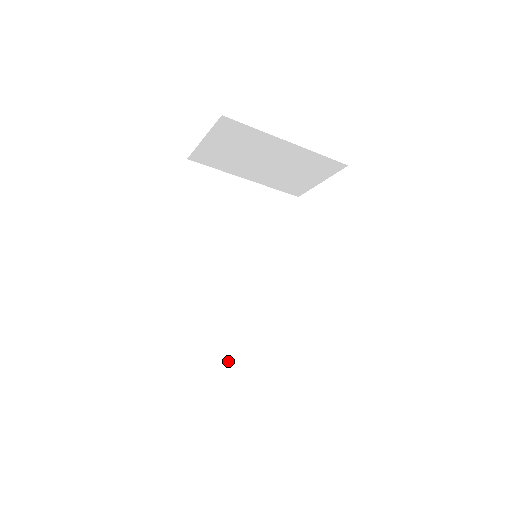
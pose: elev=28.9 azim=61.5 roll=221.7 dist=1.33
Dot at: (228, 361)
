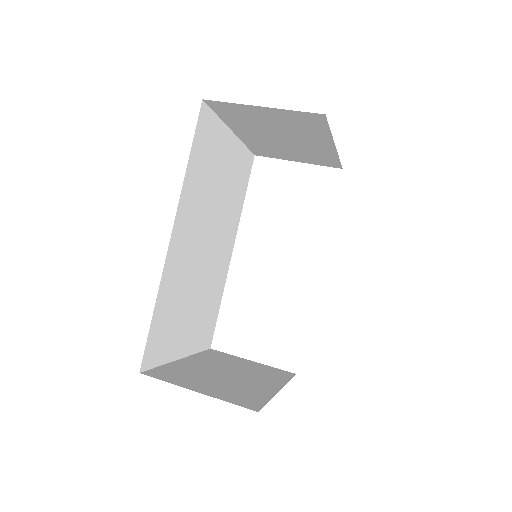
Dot at: (184, 352)
